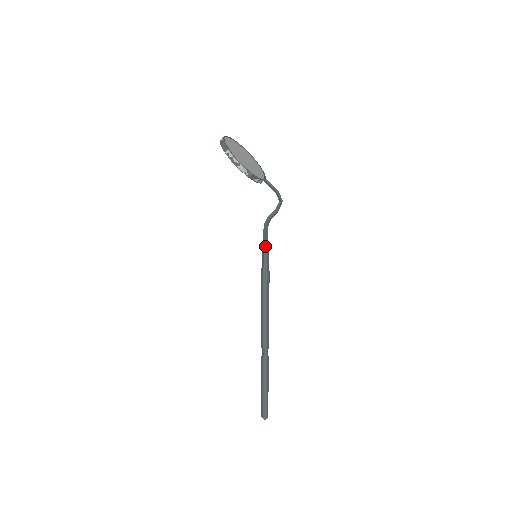
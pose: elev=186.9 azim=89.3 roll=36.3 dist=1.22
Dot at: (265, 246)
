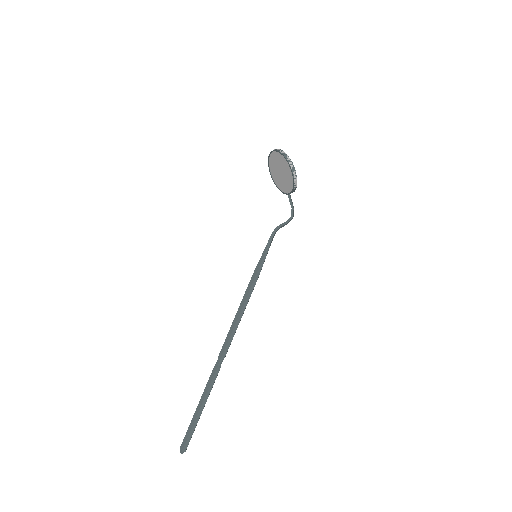
Dot at: (268, 249)
